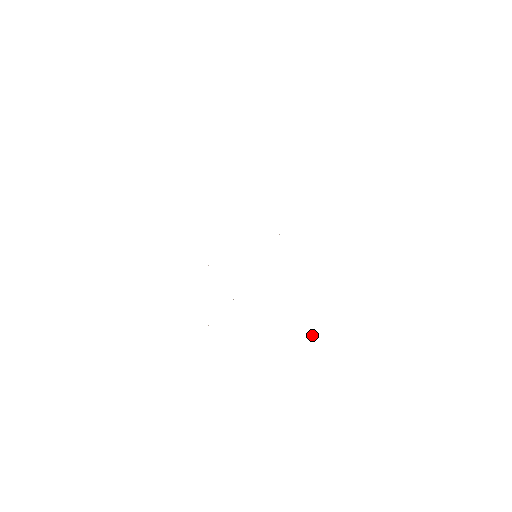
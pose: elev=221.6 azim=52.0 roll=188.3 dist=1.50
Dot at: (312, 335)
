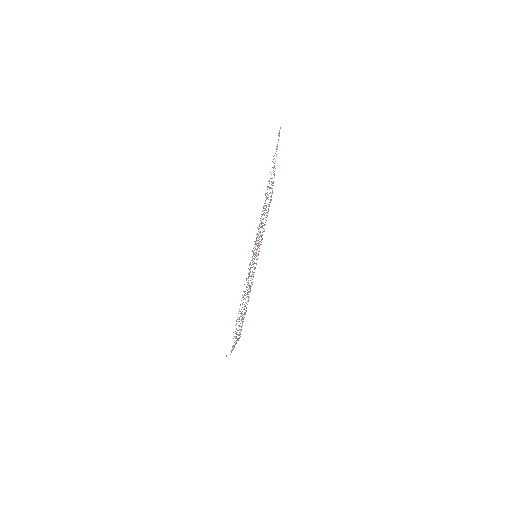
Dot at: (232, 350)
